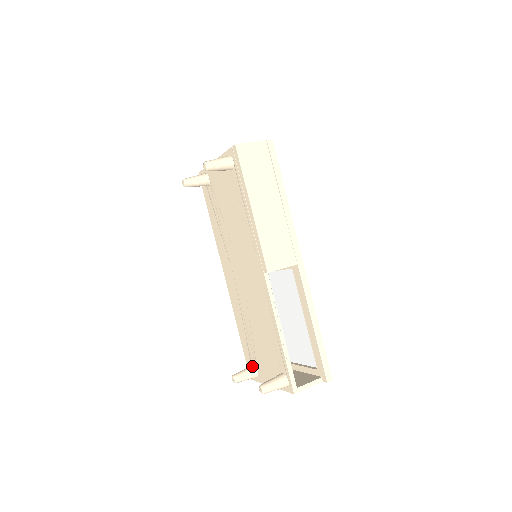
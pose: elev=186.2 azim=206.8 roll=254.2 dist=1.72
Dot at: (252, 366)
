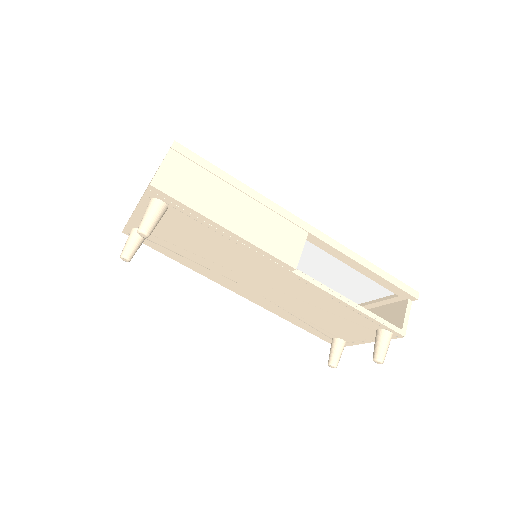
Dot at: (334, 340)
